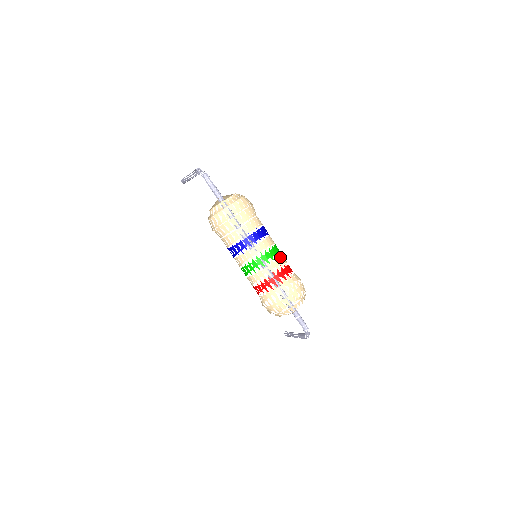
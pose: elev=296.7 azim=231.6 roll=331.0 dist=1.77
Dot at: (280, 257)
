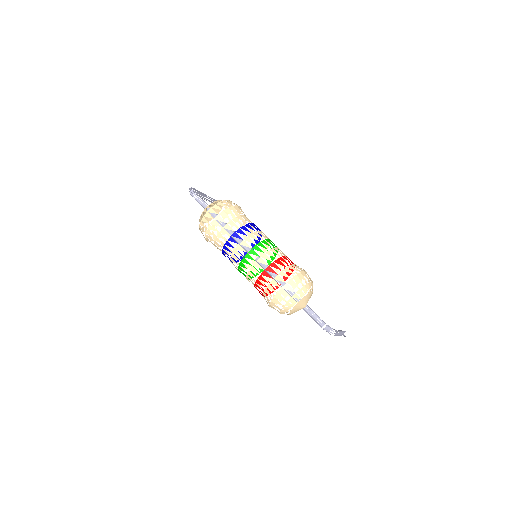
Dot at: (268, 251)
